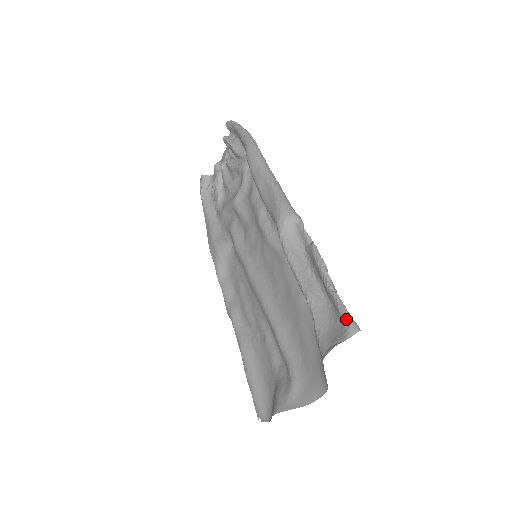
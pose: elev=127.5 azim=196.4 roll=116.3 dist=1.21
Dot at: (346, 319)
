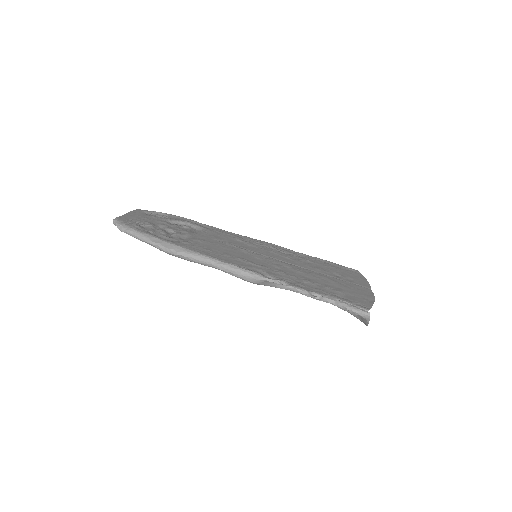
Dot at: occluded
